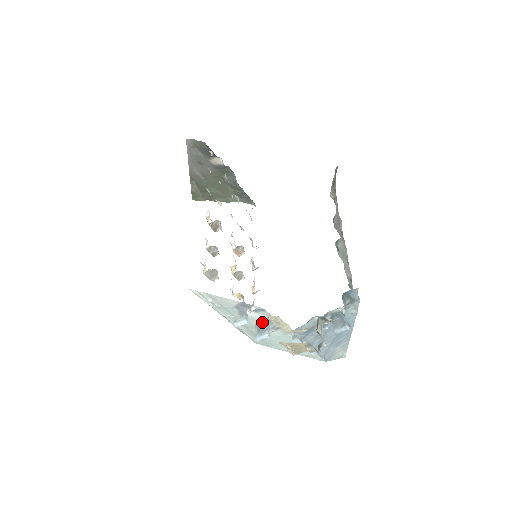
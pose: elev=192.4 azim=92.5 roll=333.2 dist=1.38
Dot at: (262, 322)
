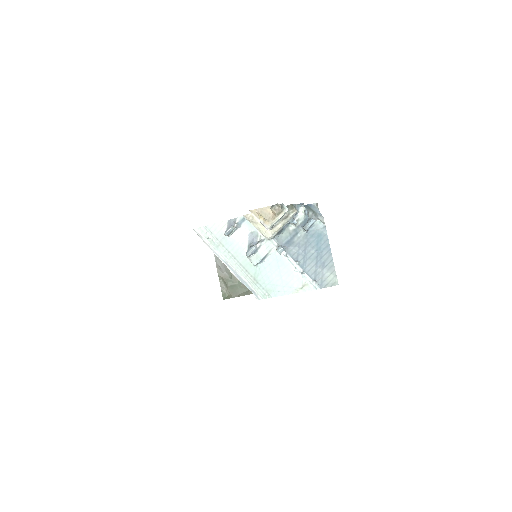
Dot at: (250, 244)
